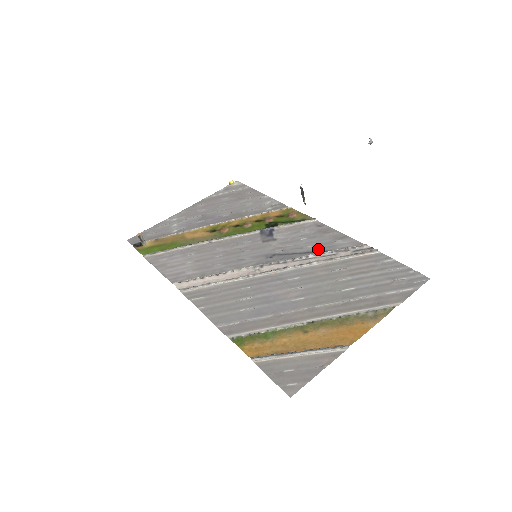
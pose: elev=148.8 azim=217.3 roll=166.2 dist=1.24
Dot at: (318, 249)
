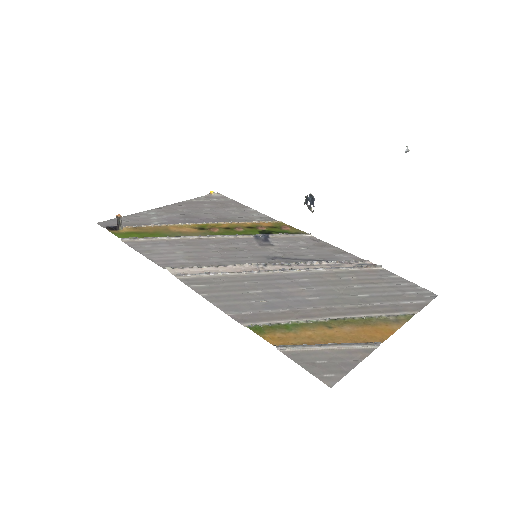
Dot at: (321, 258)
